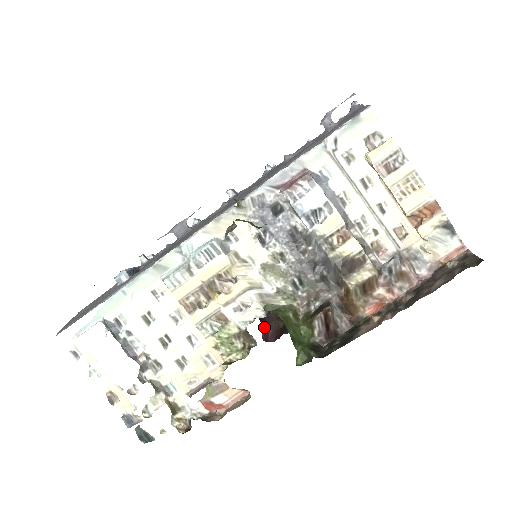
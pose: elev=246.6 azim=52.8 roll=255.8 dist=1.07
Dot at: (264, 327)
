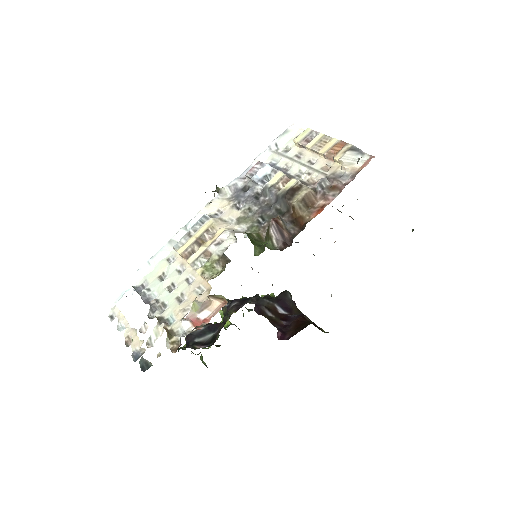
Dot at: (281, 334)
